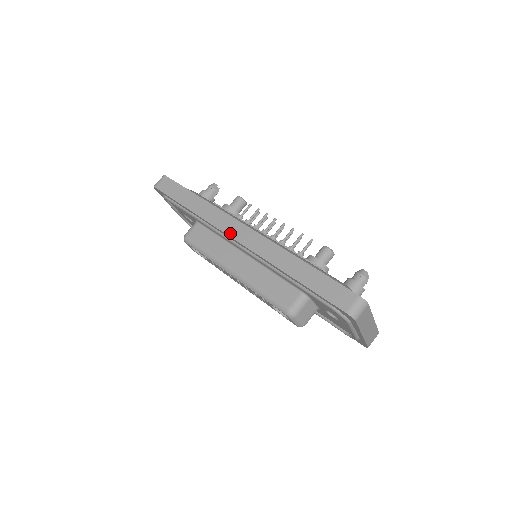
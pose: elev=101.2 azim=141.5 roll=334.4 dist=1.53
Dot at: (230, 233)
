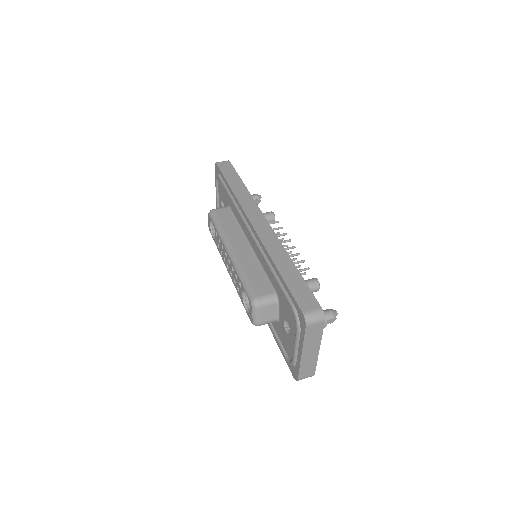
Dot at: (251, 217)
